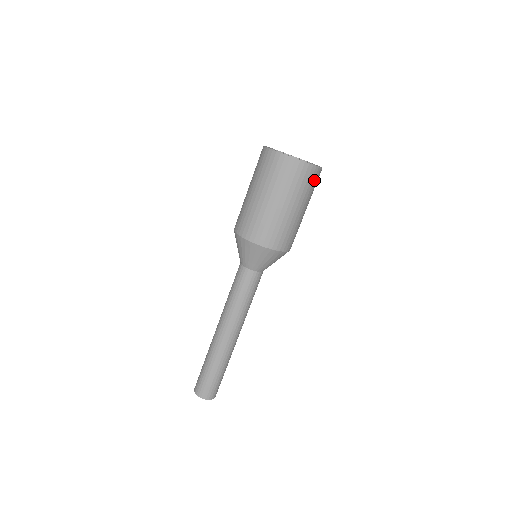
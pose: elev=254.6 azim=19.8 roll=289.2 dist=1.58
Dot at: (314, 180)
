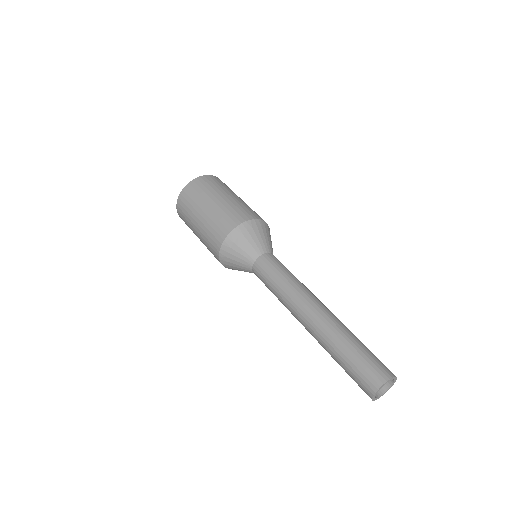
Dot at: (204, 184)
